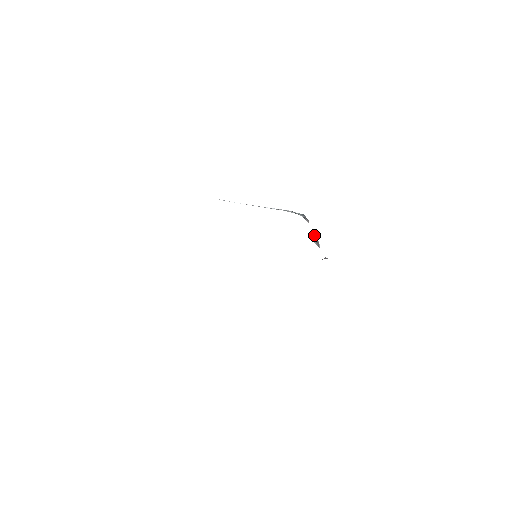
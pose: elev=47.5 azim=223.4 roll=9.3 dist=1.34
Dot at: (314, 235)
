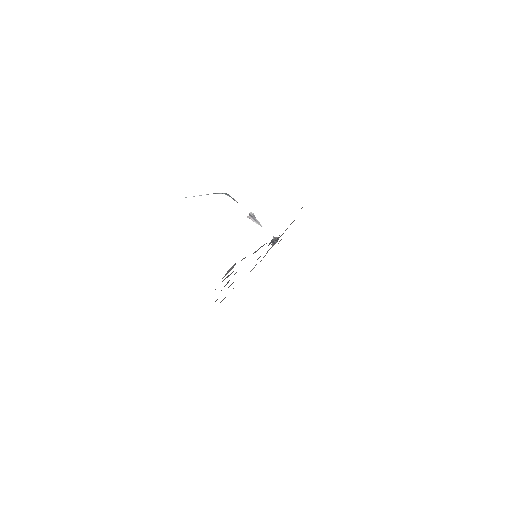
Dot at: (252, 216)
